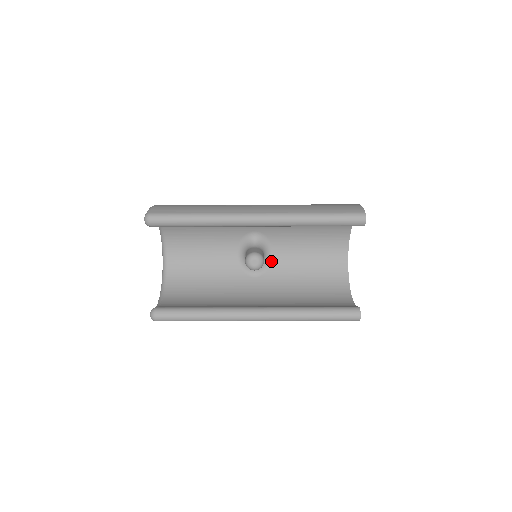
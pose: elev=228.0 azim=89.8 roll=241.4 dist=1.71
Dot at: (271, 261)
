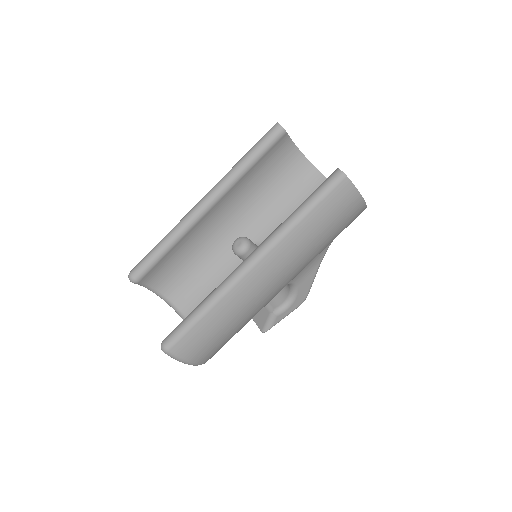
Dot at: occluded
